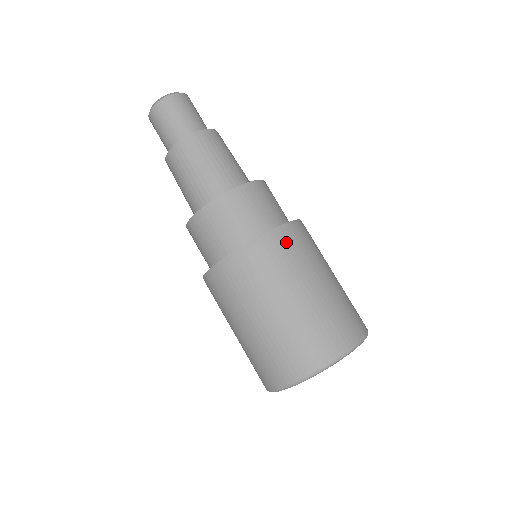
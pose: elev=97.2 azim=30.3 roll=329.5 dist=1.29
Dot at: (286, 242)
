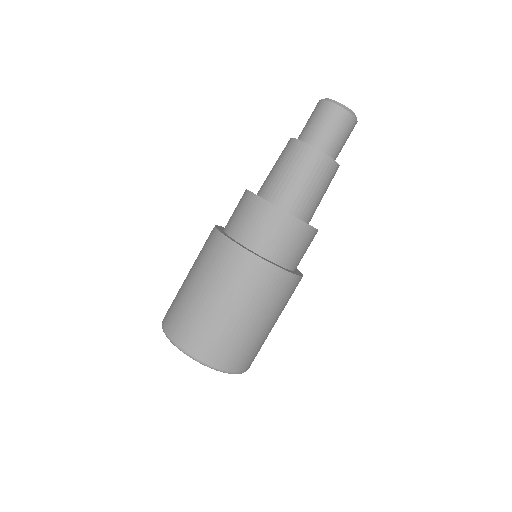
Dot at: (287, 287)
